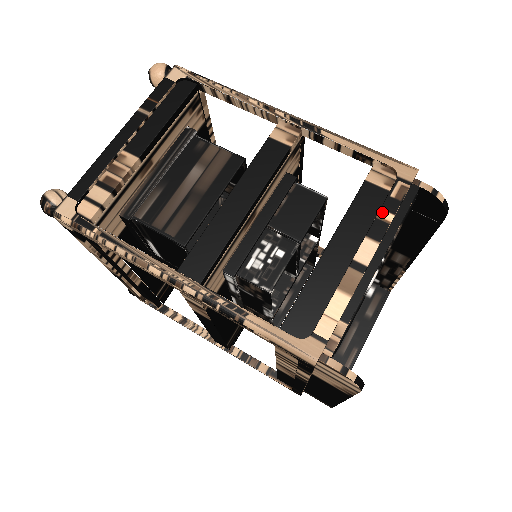
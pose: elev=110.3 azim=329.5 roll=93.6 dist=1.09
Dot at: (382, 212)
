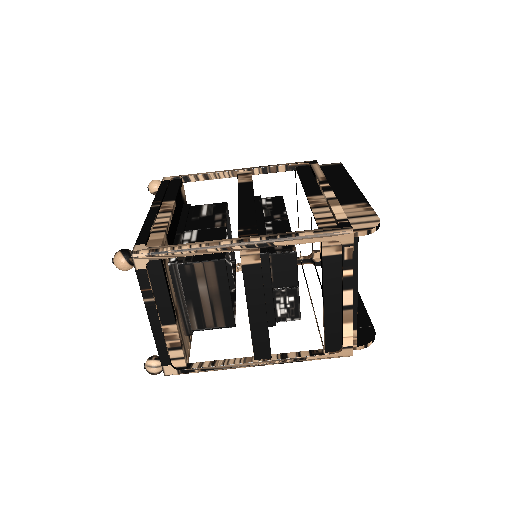
Dot at: (345, 272)
